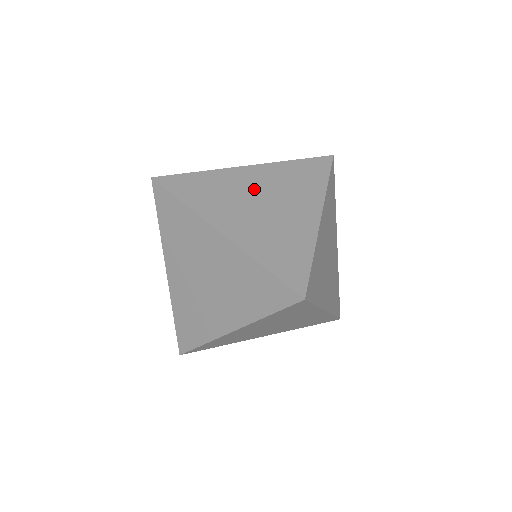
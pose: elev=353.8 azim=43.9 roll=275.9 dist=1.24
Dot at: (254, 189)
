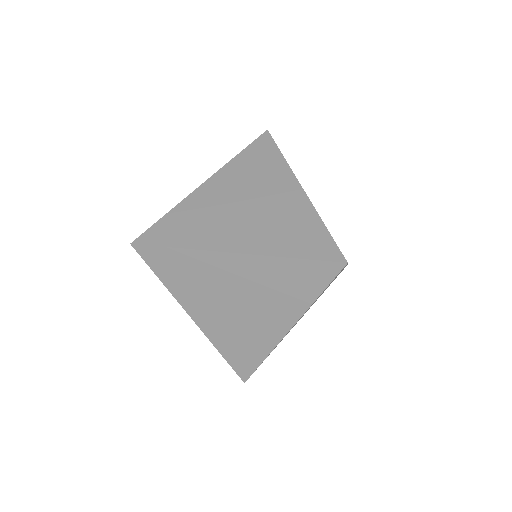
Dot at: occluded
